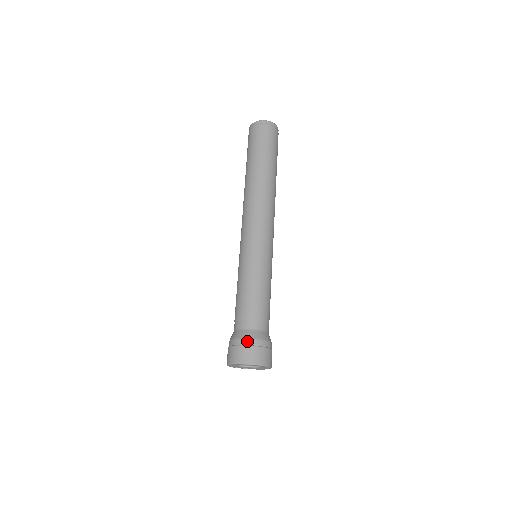
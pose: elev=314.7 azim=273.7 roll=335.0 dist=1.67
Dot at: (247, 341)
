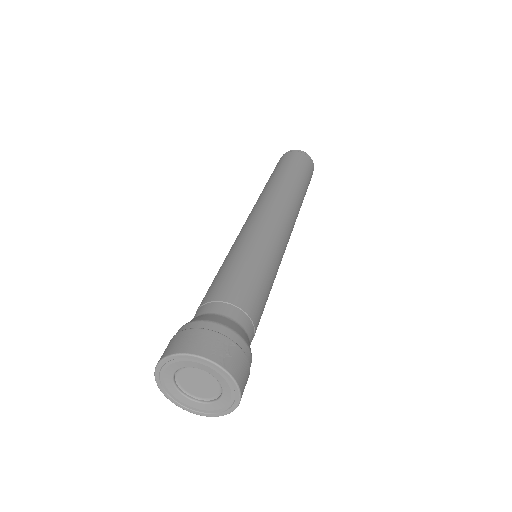
Dot at: (208, 324)
